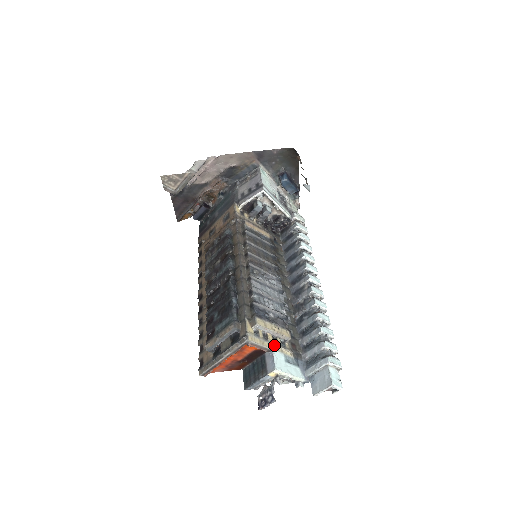
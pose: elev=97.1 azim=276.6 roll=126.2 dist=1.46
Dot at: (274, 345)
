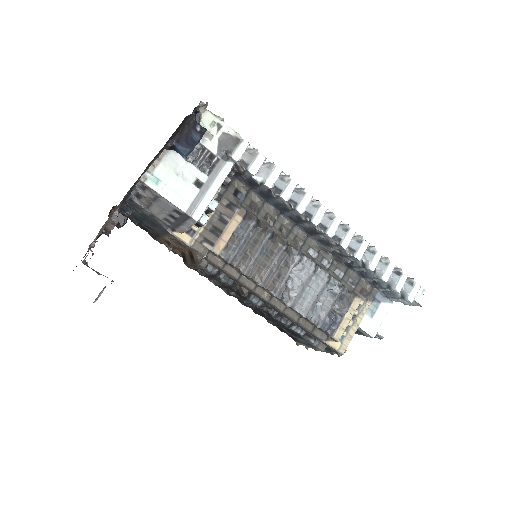
Dot at: (356, 322)
